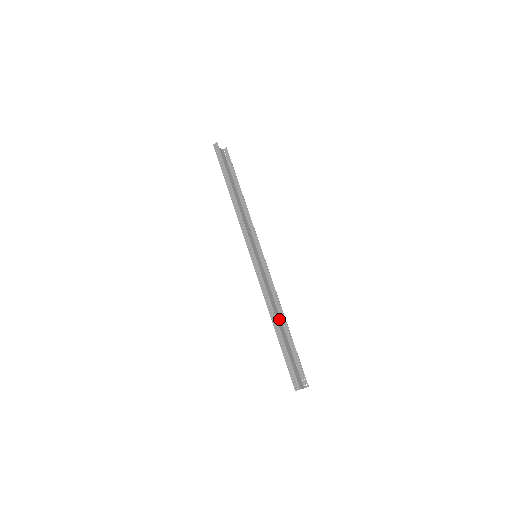
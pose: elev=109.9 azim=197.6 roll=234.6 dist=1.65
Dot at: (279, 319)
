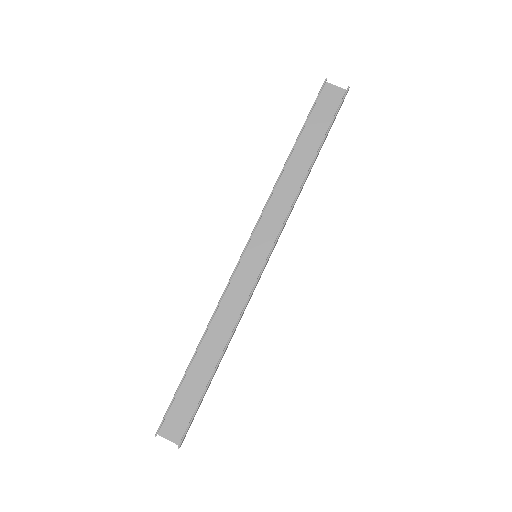
Dot at: (222, 349)
